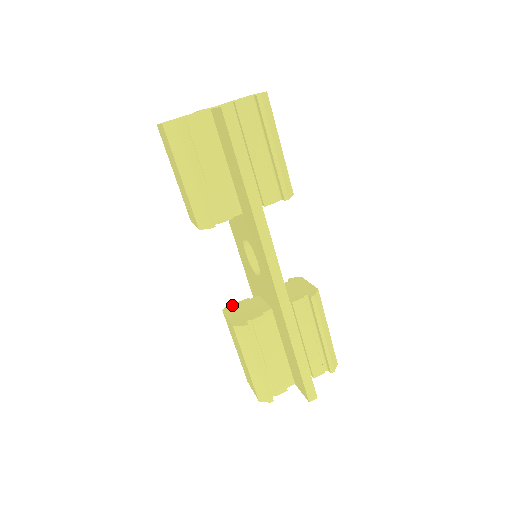
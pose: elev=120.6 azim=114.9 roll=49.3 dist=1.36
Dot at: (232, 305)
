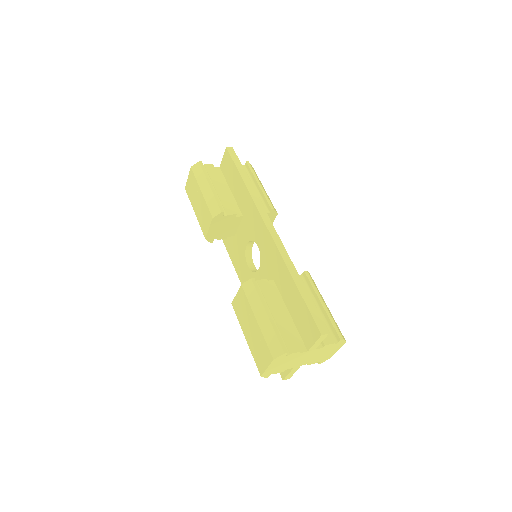
Dot at: occluded
